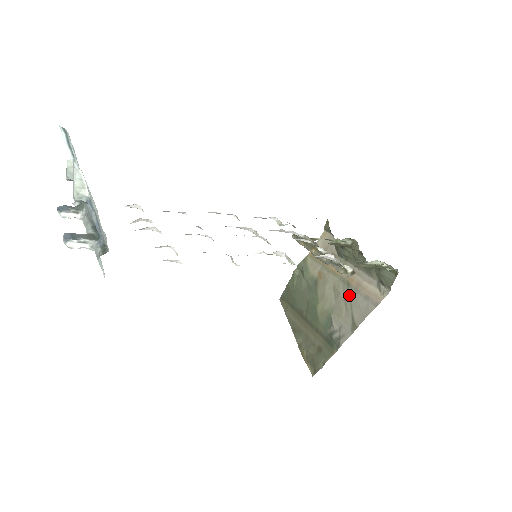
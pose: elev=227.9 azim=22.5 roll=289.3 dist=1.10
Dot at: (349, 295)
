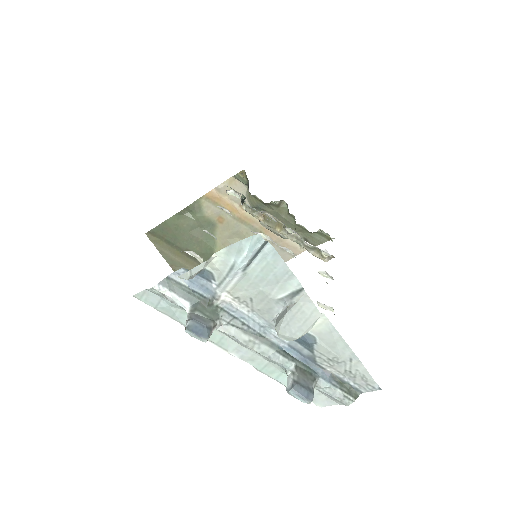
Dot at: occluded
